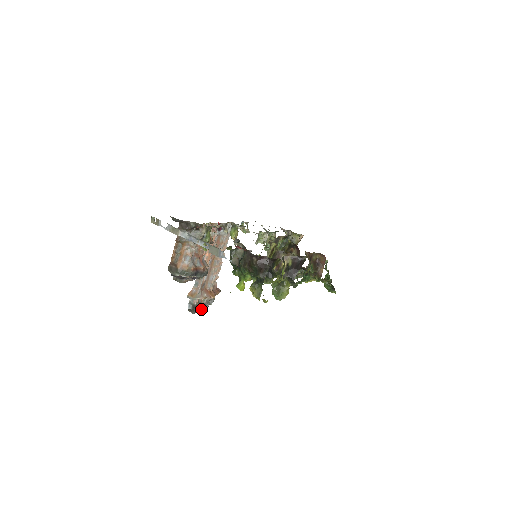
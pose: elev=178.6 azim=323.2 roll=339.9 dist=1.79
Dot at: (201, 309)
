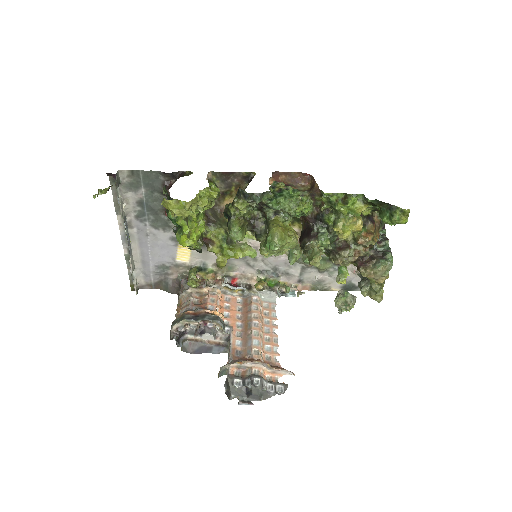
Dot at: (249, 391)
